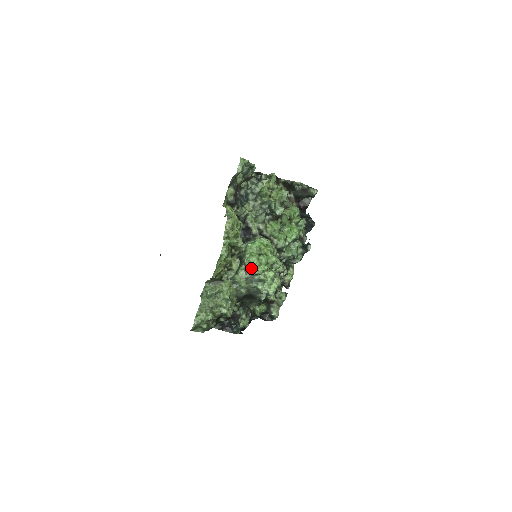
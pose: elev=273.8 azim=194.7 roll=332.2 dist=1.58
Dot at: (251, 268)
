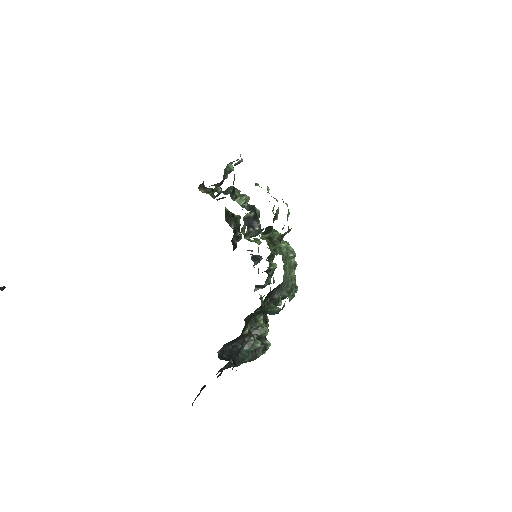
Dot at: (287, 249)
